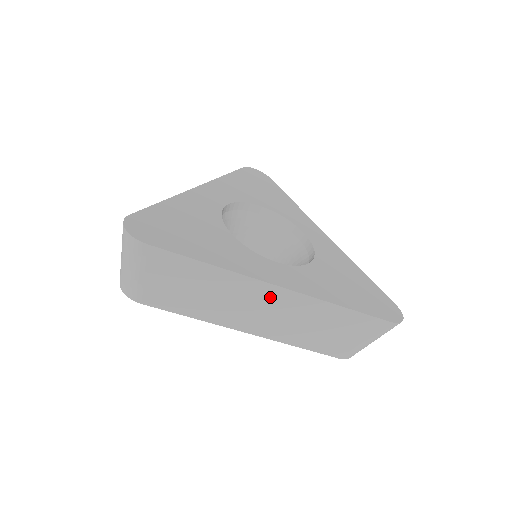
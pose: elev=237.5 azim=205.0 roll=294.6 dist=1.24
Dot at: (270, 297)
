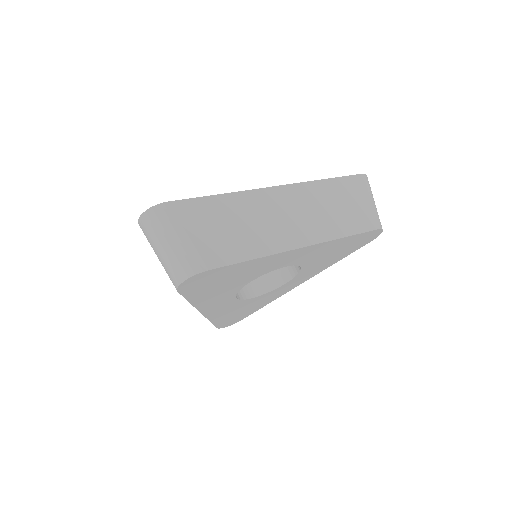
Dot at: (281, 200)
